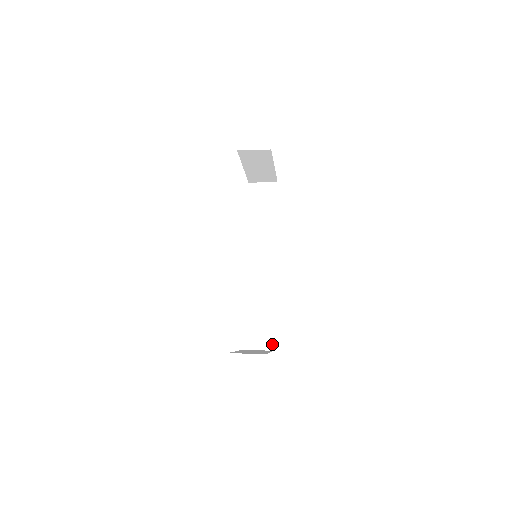
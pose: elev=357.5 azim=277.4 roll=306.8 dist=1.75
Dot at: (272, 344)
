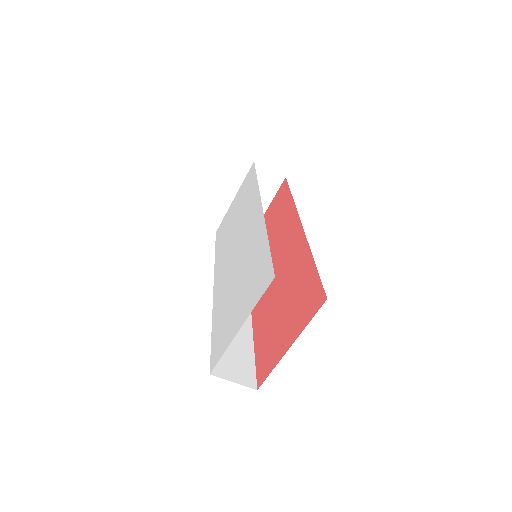
Dot at: (254, 381)
